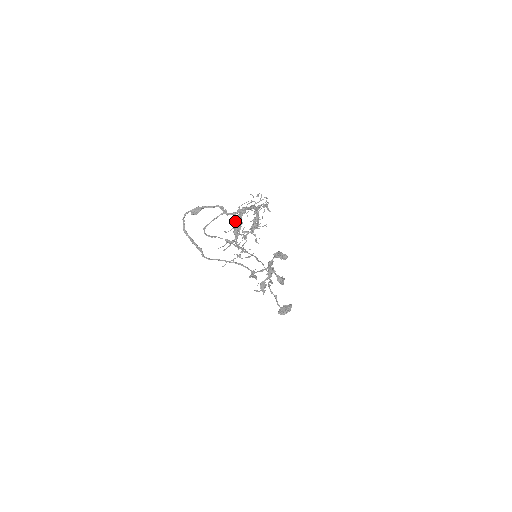
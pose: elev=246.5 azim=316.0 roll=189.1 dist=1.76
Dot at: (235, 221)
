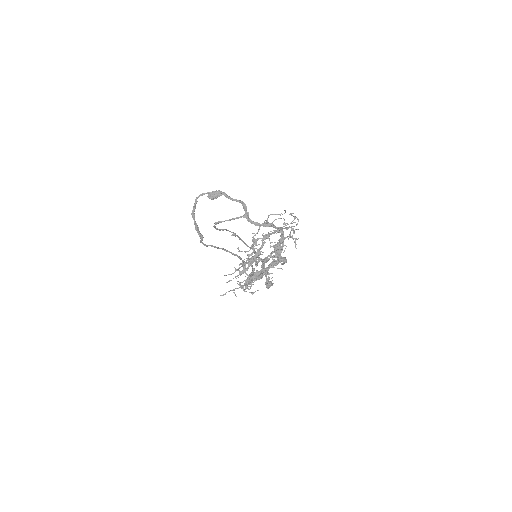
Dot at: (254, 244)
